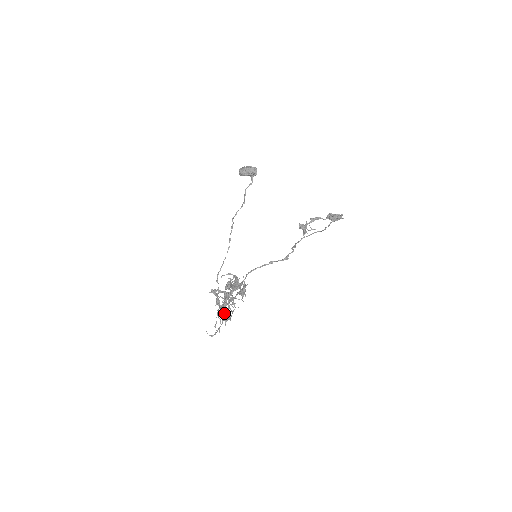
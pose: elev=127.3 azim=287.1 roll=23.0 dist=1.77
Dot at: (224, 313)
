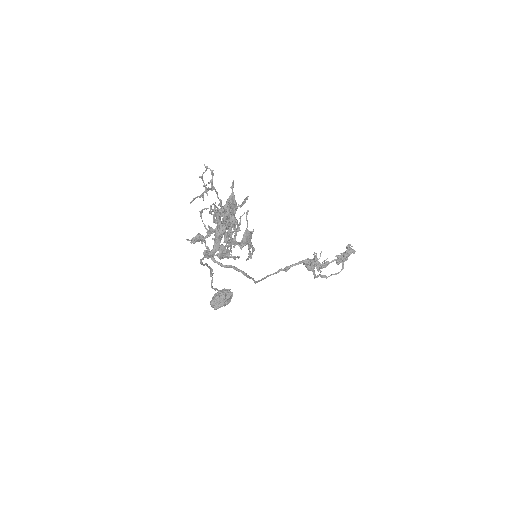
Dot at: (221, 226)
